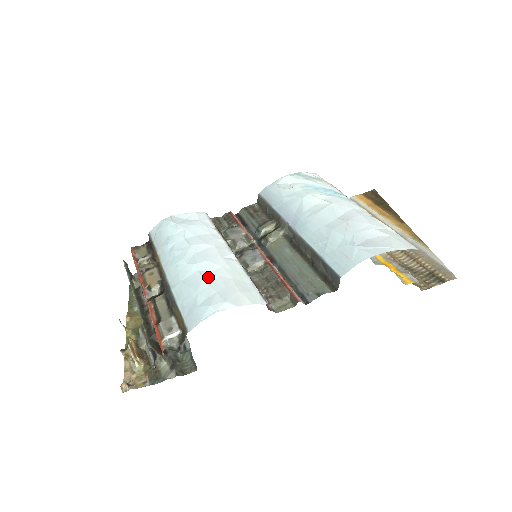
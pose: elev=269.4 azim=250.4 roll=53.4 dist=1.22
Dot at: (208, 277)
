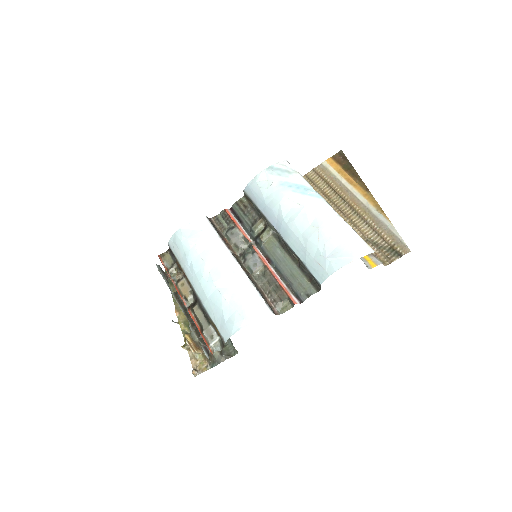
Dot at: (226, 295)
